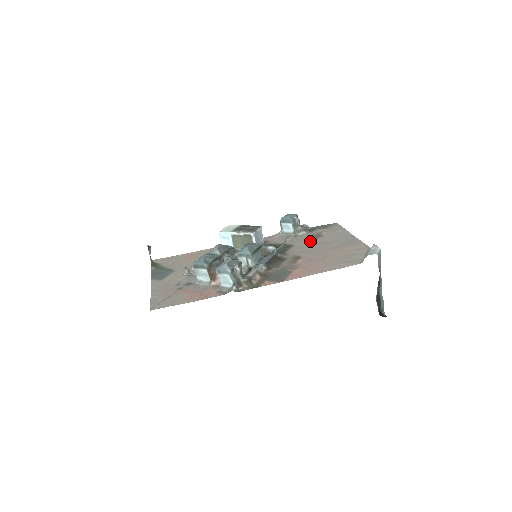
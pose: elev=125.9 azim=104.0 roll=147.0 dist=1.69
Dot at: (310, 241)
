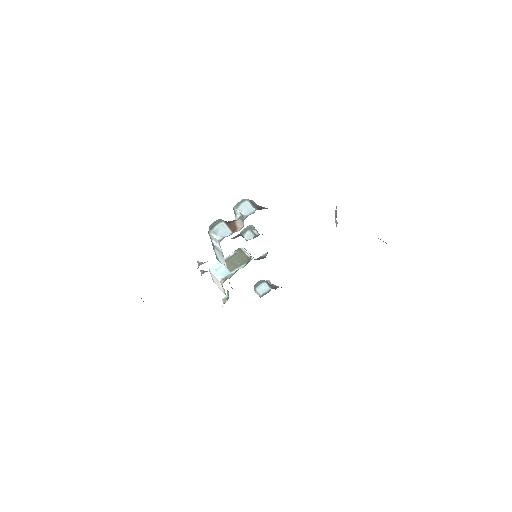
Dot at: occluded
